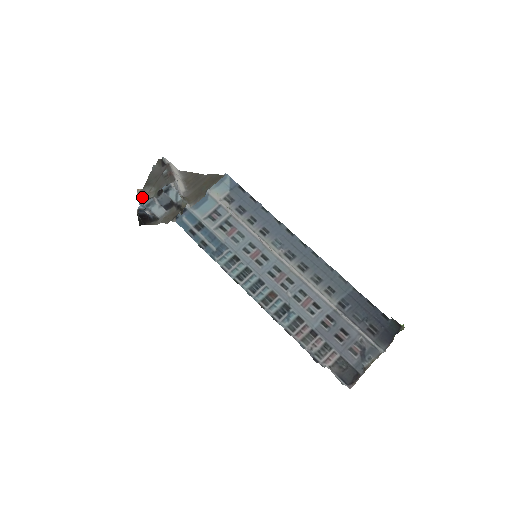
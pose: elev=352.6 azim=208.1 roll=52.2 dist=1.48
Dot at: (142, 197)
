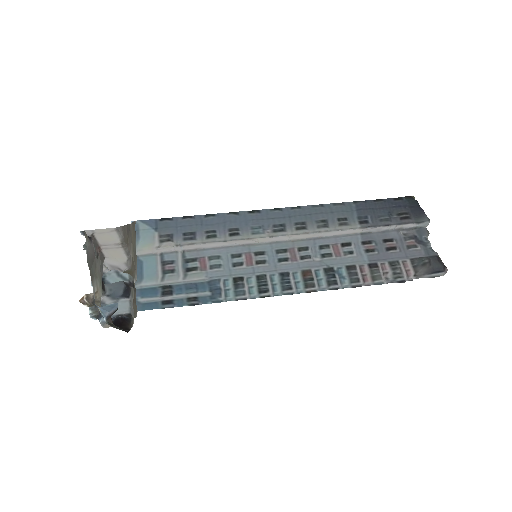
Dot at: occluded
